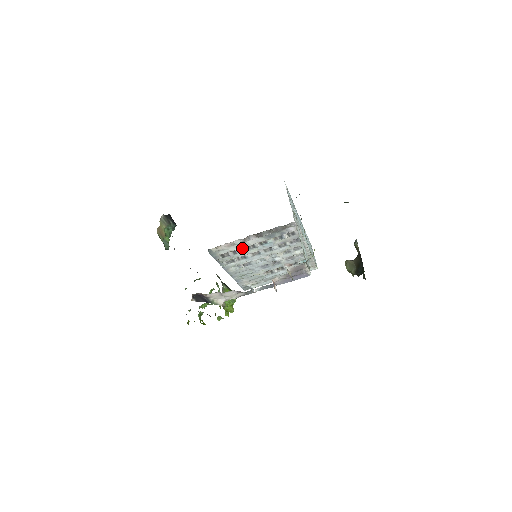
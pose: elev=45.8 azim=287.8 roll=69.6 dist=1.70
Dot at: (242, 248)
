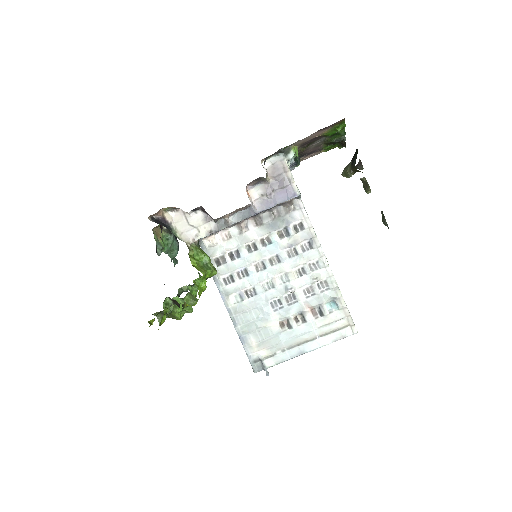
Dot at: (241, 248)
